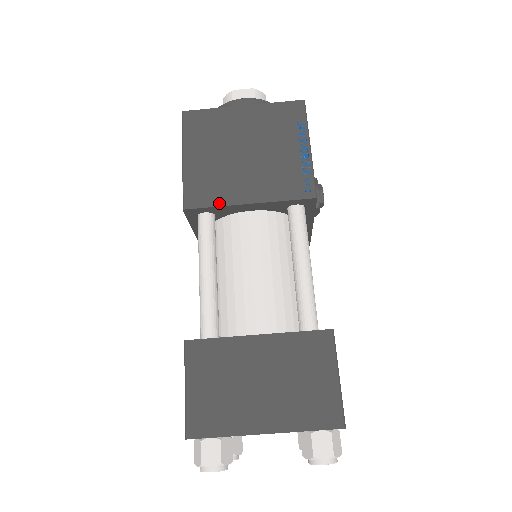
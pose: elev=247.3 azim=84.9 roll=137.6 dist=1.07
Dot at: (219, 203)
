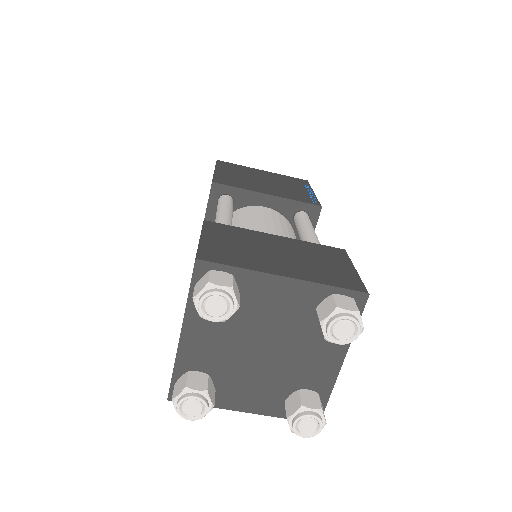
Dot at: (243, 188)
